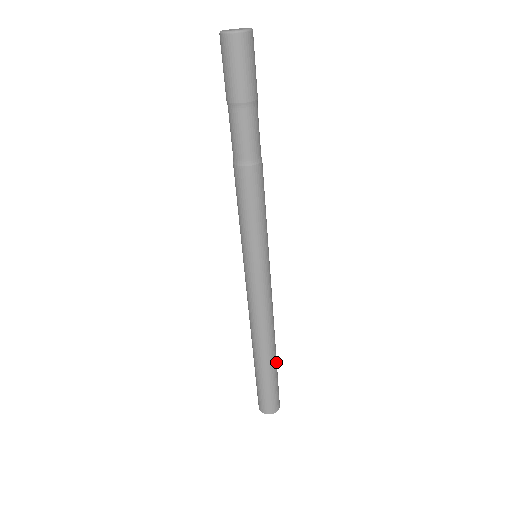
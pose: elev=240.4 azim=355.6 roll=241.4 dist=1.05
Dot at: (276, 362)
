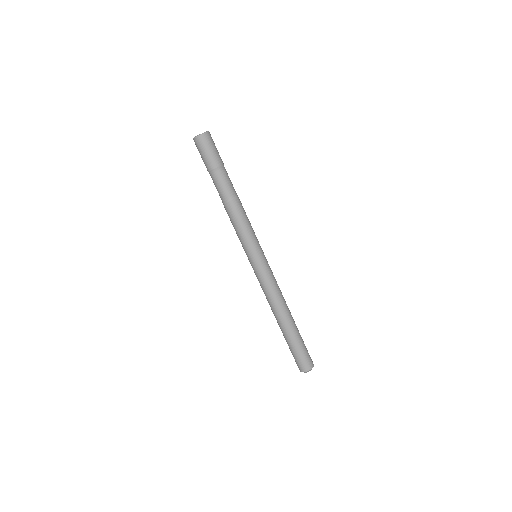
Dot at: (297, 329)
